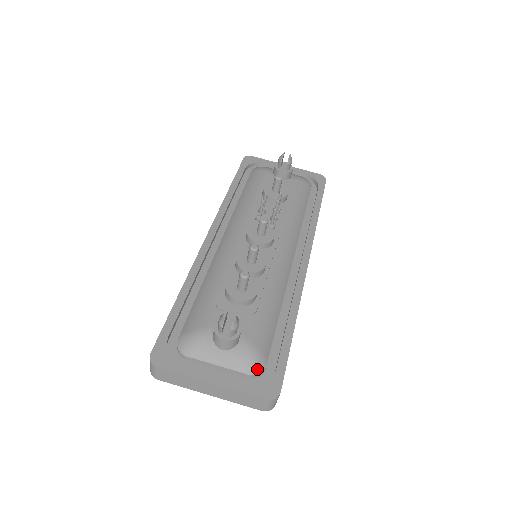
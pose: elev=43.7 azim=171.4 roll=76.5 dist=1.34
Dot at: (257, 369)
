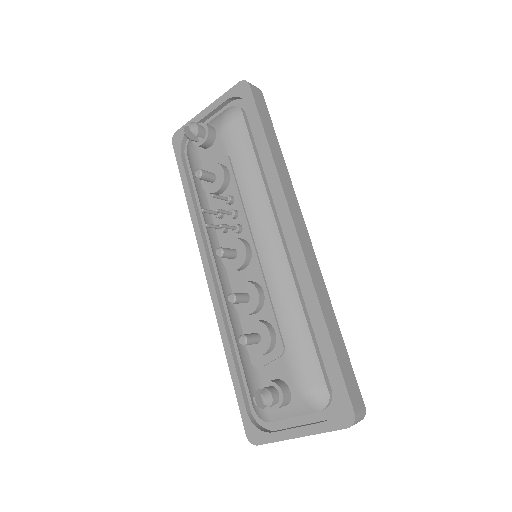
Dot at: (323, 402)
